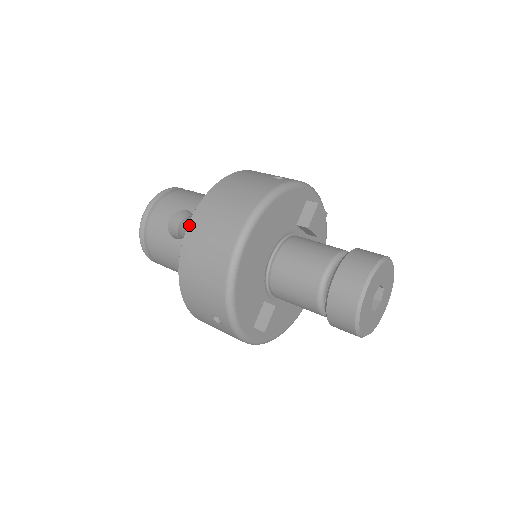
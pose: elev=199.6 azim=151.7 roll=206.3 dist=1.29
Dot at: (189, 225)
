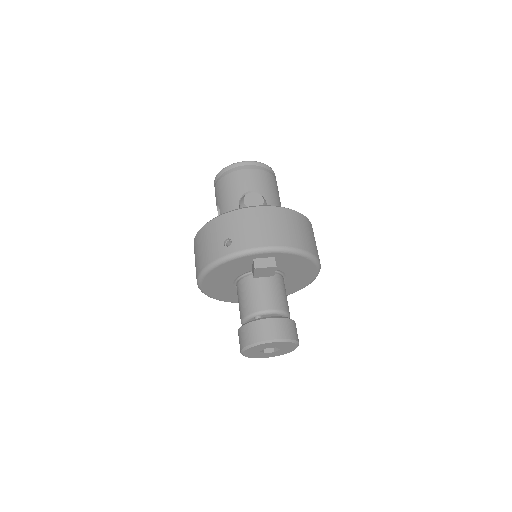
Dot at: occluded
